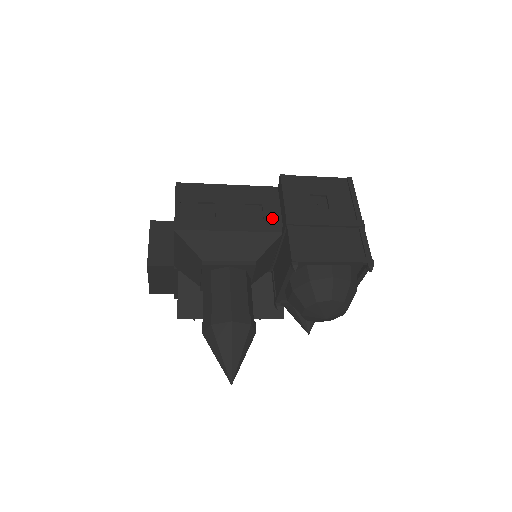
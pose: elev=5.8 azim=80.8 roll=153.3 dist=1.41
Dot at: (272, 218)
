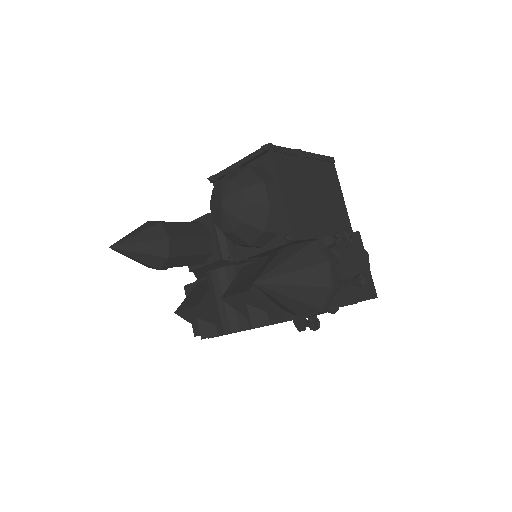
Dot at: occluded
